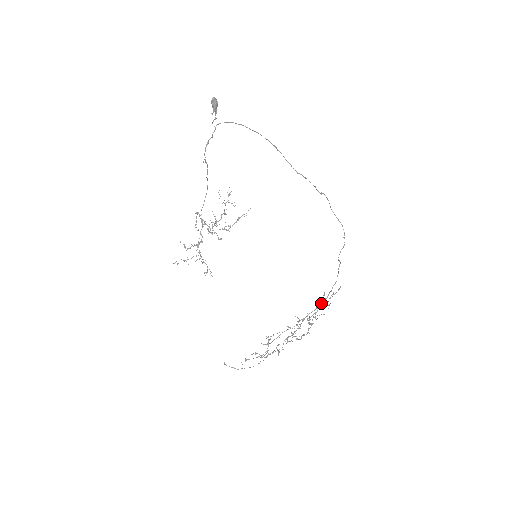
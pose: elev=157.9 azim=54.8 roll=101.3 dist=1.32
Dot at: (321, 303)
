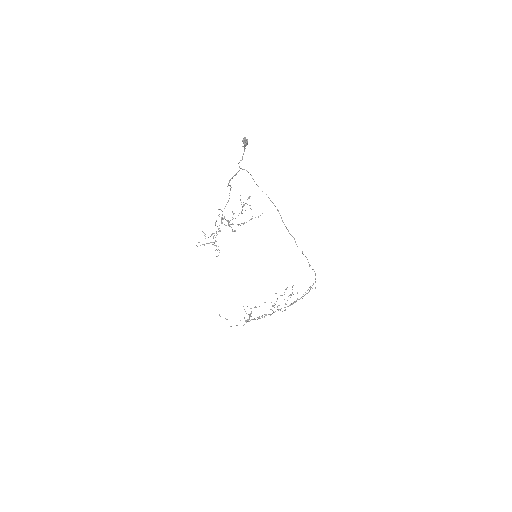
Dot at: (294, 301)
